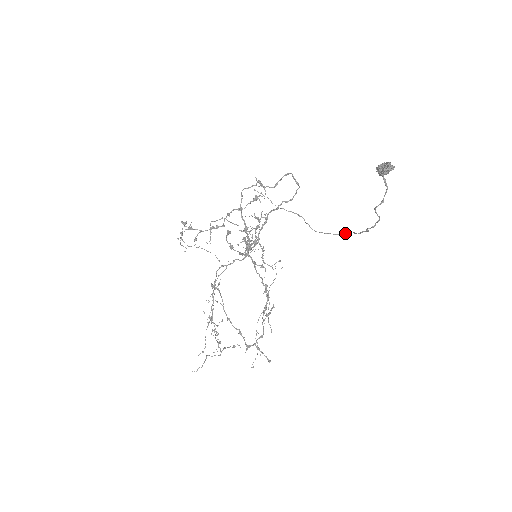
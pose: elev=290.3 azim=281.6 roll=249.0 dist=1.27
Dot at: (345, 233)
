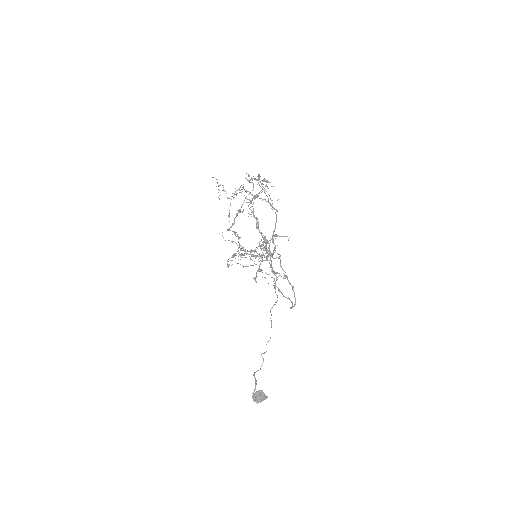
Dot at: occluded
